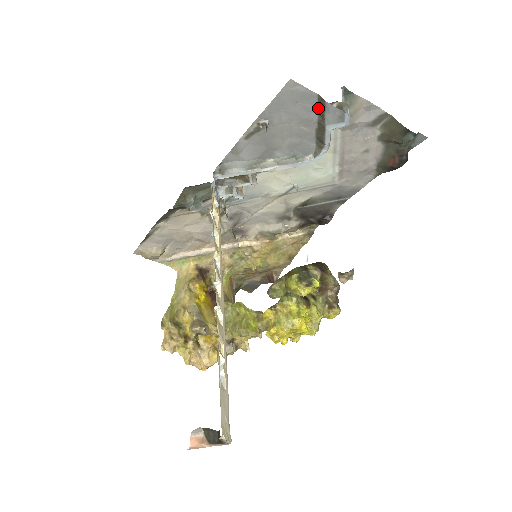
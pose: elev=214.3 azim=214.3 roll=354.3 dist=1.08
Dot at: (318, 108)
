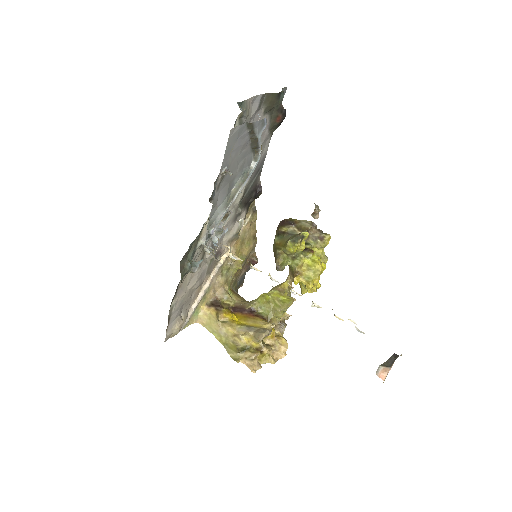
Dot at: (248, 131)
